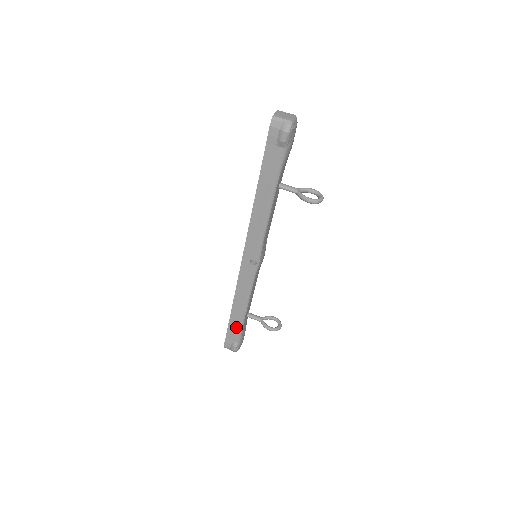
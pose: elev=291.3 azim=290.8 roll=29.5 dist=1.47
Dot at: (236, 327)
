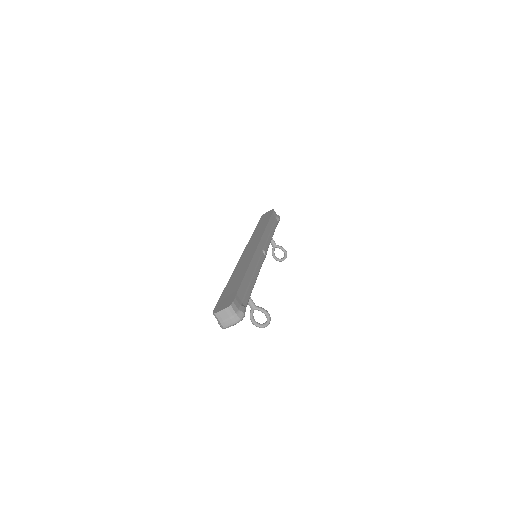
Dot at: occluded
